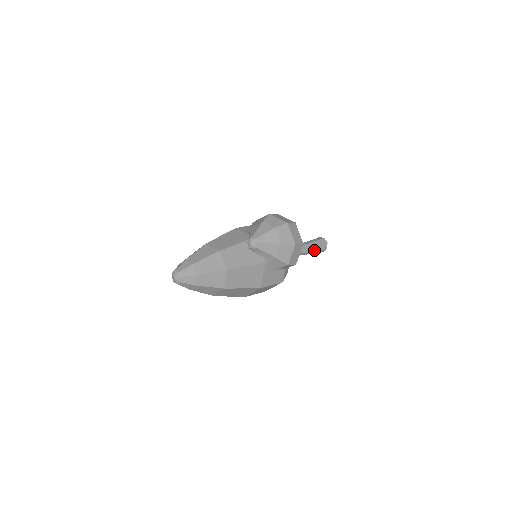
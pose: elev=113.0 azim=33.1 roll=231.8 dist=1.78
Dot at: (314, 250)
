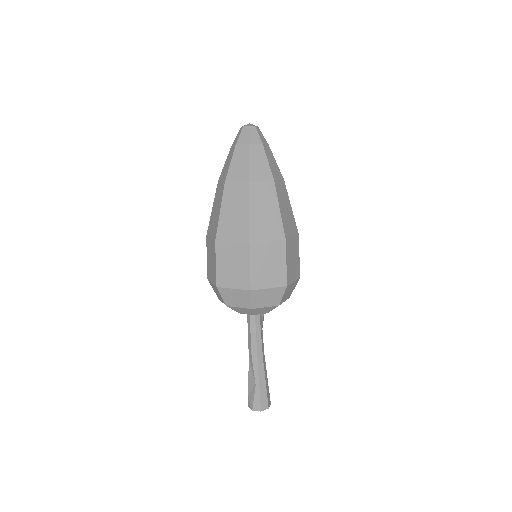
Dot at: (266, 378)
